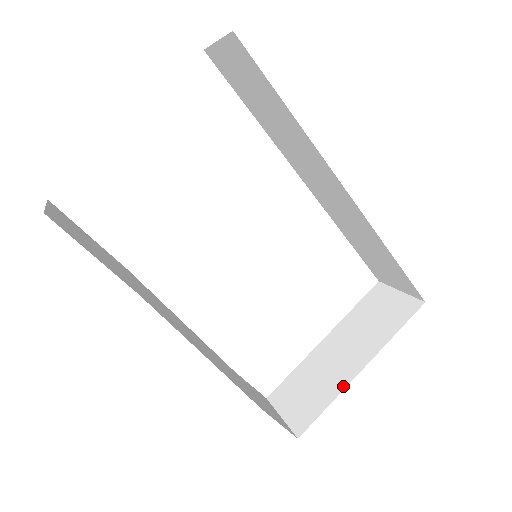
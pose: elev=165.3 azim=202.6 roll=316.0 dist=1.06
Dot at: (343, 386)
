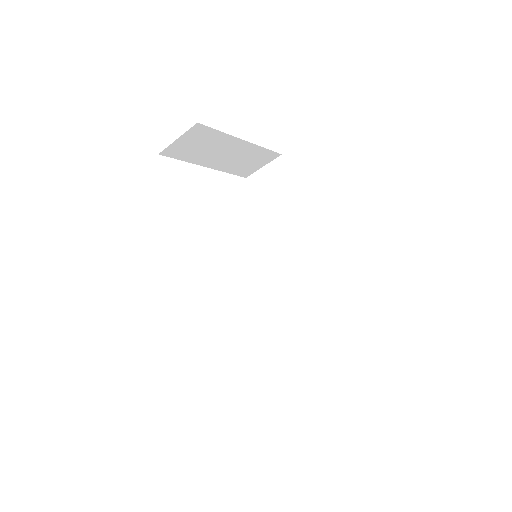
Dot at: occluded
